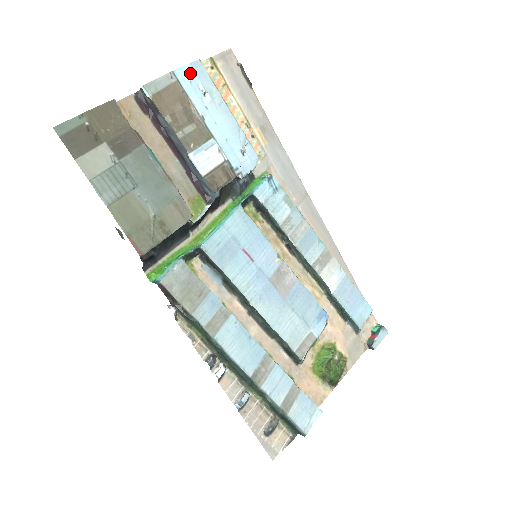
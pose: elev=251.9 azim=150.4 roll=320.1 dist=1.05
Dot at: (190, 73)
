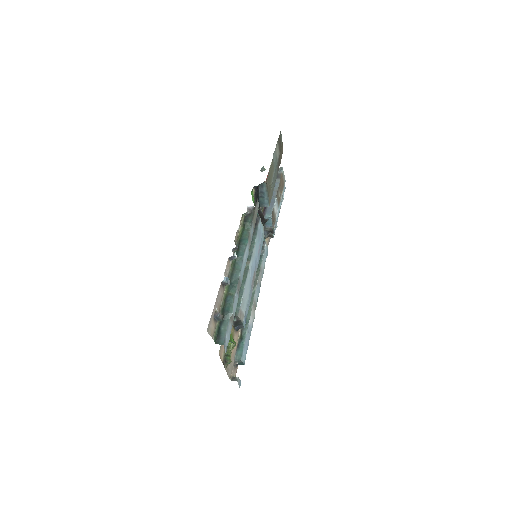
Dot at: occluded
